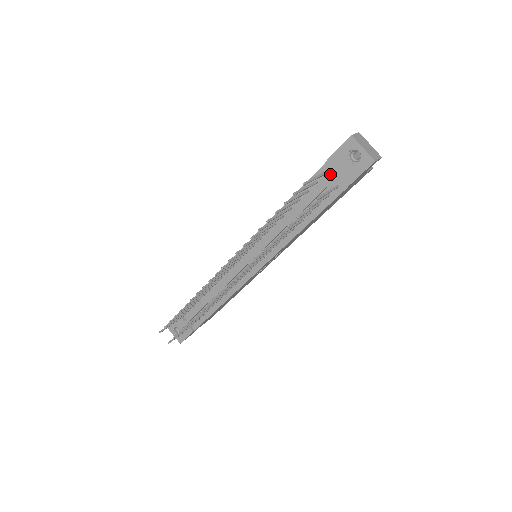
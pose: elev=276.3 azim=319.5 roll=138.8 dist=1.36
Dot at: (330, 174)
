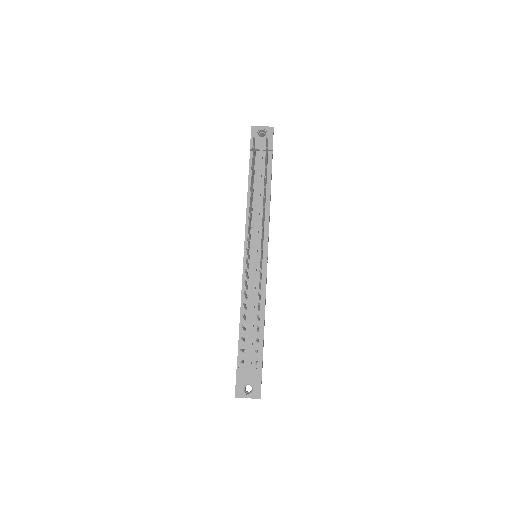
Dot at: (257, 154)
